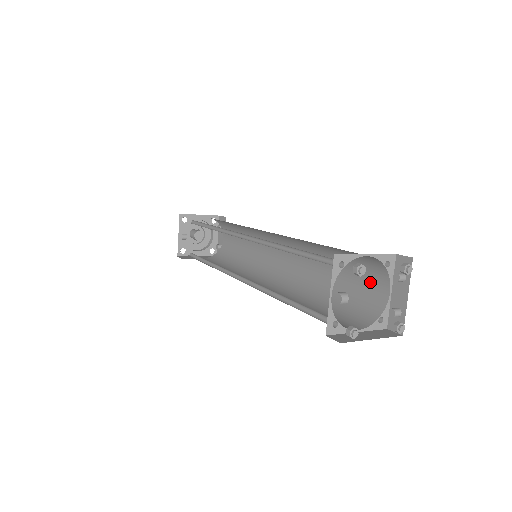
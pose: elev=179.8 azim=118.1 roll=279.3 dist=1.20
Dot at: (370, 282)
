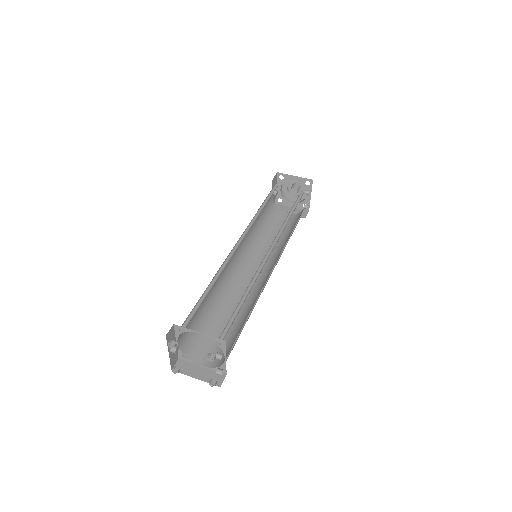
Dot at: occluded
